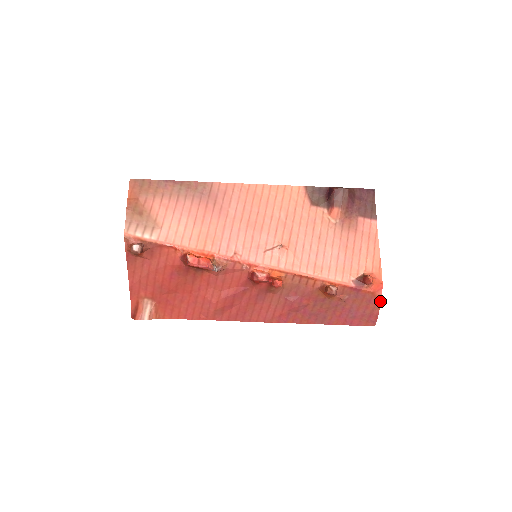
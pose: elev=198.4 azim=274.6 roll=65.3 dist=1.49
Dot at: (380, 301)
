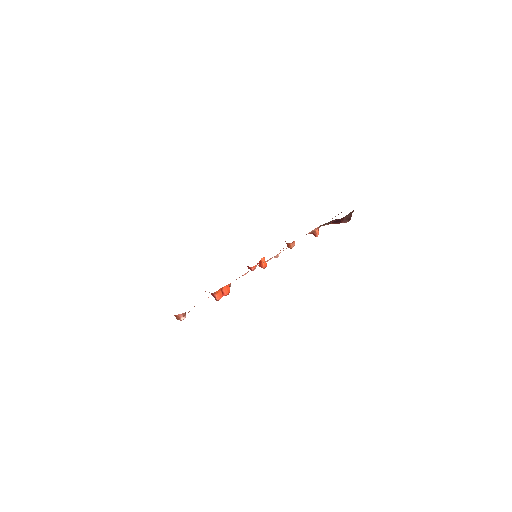
Dot at: occluded
